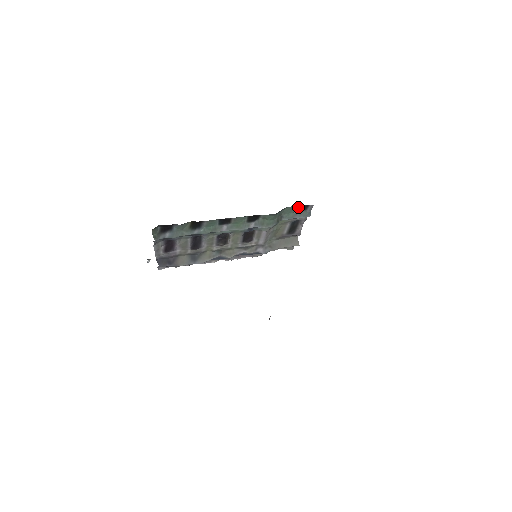
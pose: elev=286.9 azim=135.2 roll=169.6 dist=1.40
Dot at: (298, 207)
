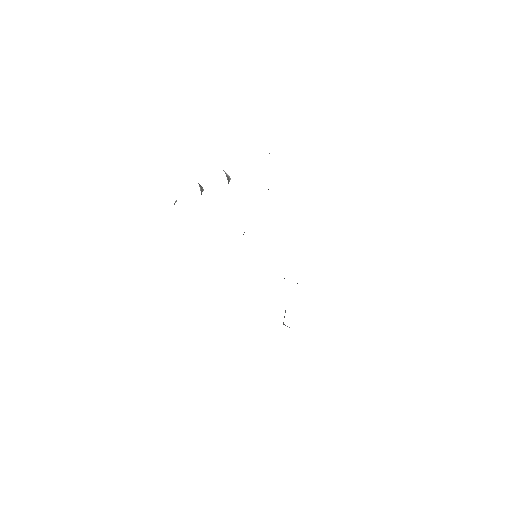
Dot at: occluded
